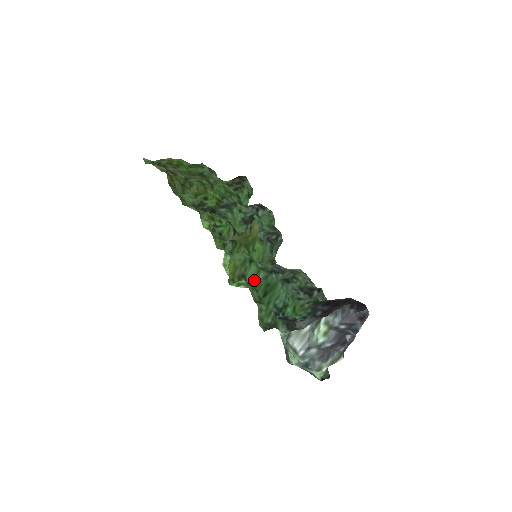
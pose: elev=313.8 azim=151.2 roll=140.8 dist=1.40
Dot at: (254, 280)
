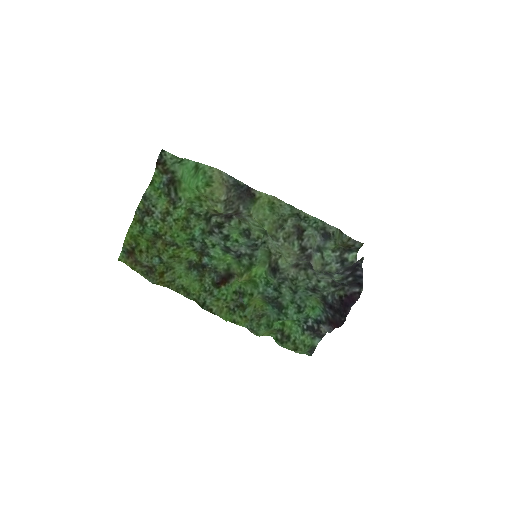
Dot at: (279, 321)
